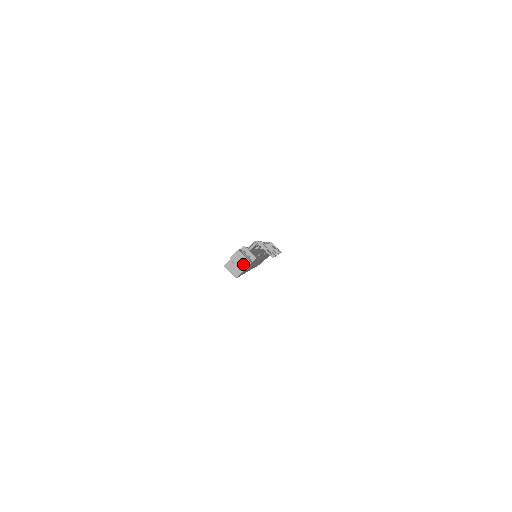
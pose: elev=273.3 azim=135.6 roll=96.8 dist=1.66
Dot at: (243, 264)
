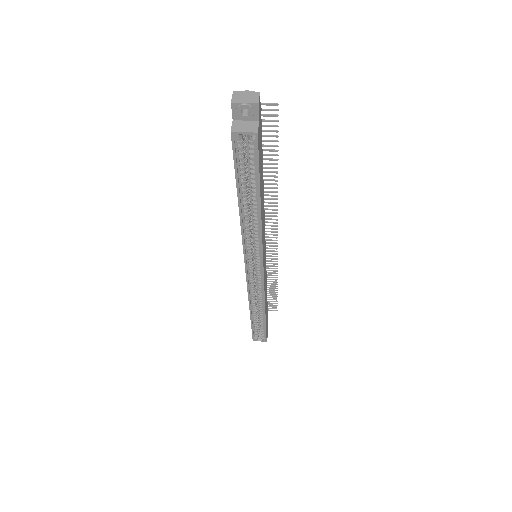
Dot at: (252, 98)
